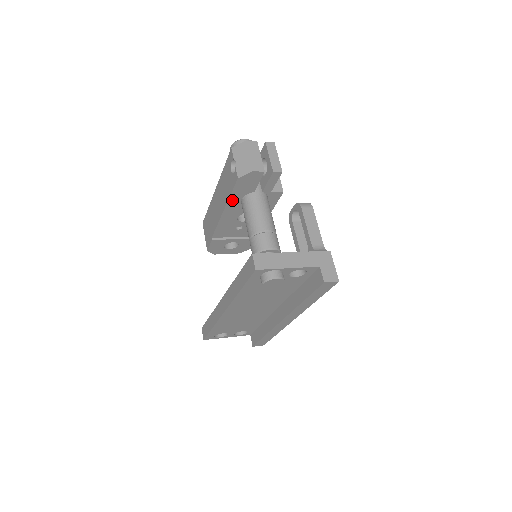
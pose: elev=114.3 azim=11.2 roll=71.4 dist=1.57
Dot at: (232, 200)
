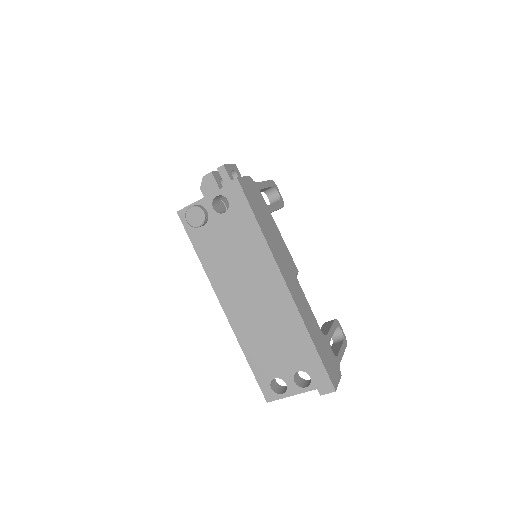
Dot at: occluded
